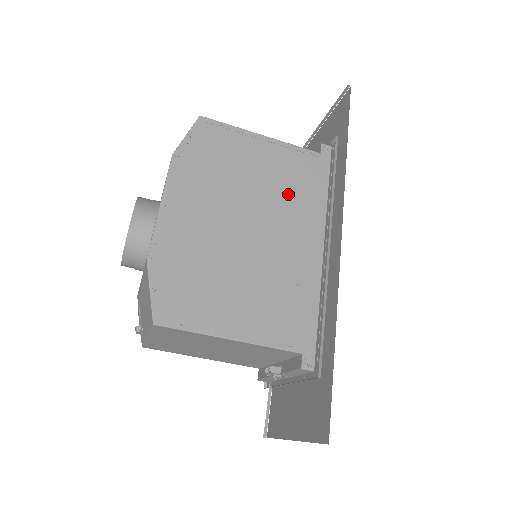
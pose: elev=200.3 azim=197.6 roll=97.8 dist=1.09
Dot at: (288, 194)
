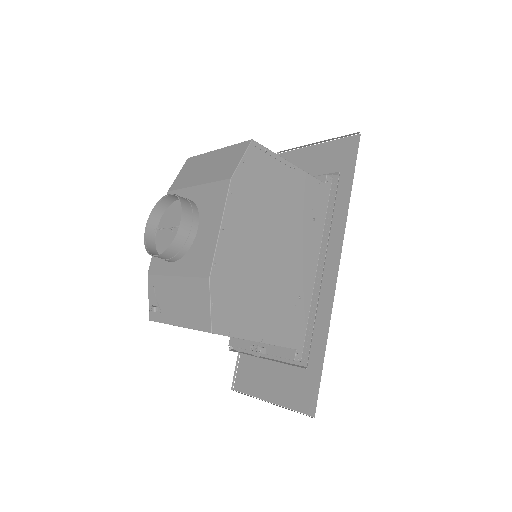
Dot at: (302, 220)
